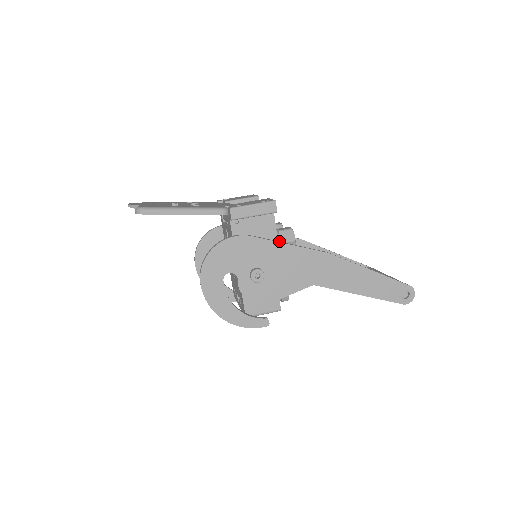
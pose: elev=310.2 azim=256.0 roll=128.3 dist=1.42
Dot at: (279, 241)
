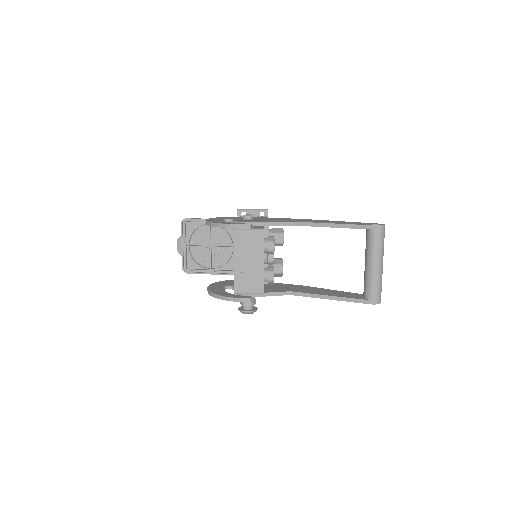
Dot at: (271, 229)
